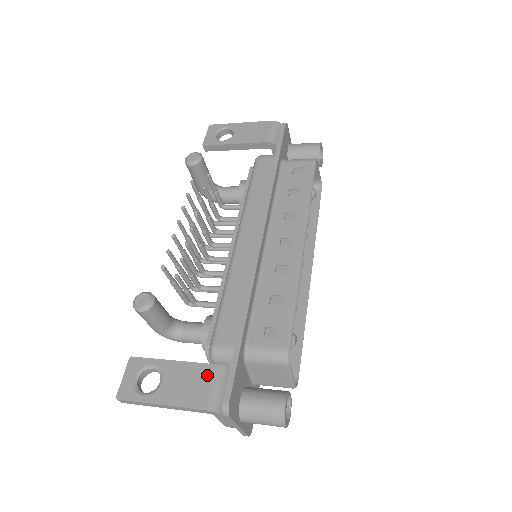
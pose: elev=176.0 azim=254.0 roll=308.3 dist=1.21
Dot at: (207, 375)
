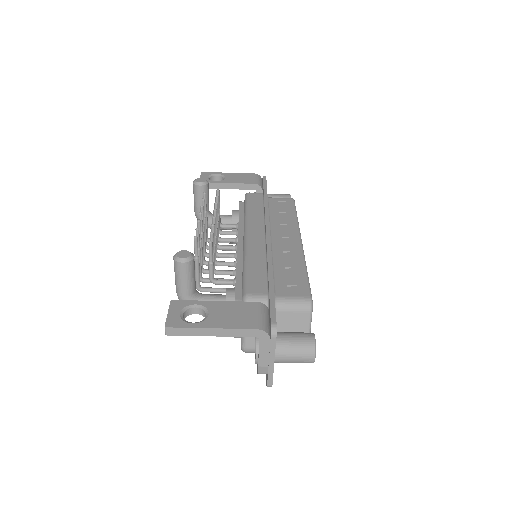
Dot at: (250, 308)
